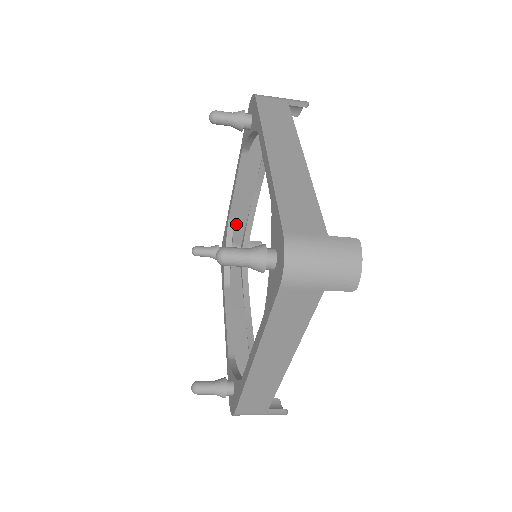
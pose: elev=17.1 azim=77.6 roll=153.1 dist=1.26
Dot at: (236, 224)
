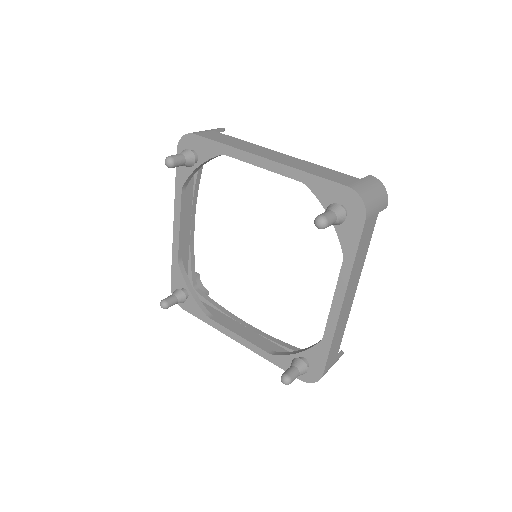
Dot at: occluded
